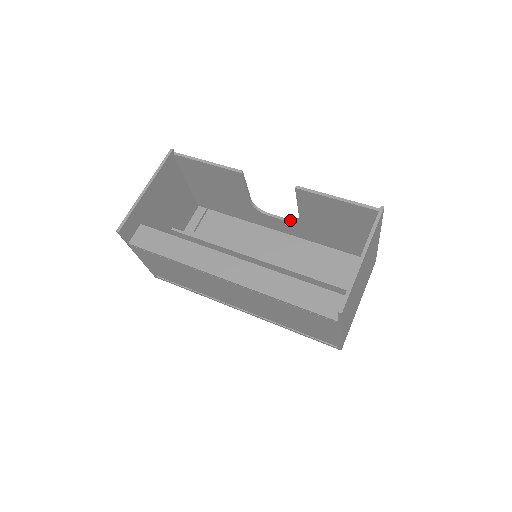
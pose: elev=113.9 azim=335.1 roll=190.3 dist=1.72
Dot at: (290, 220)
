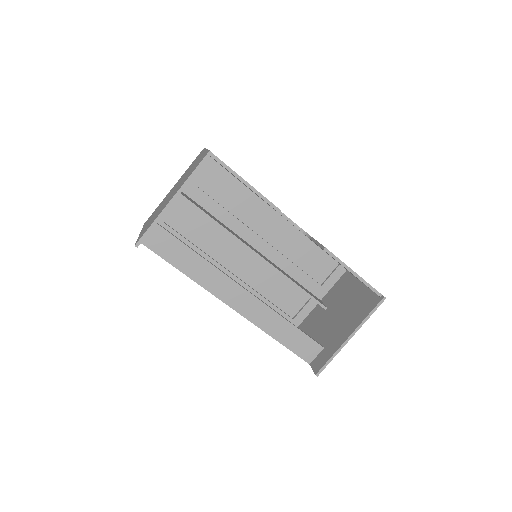
Dot at: (298, 227)
